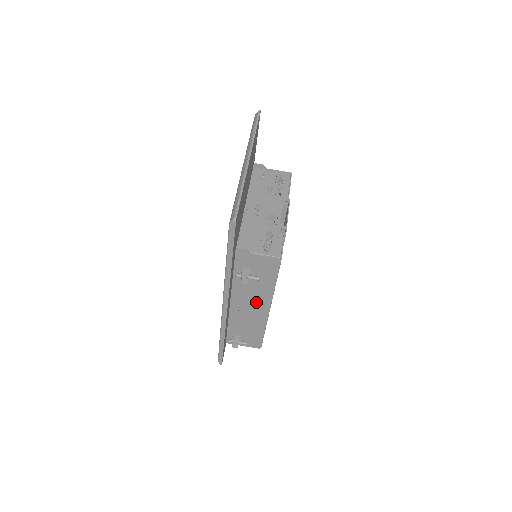
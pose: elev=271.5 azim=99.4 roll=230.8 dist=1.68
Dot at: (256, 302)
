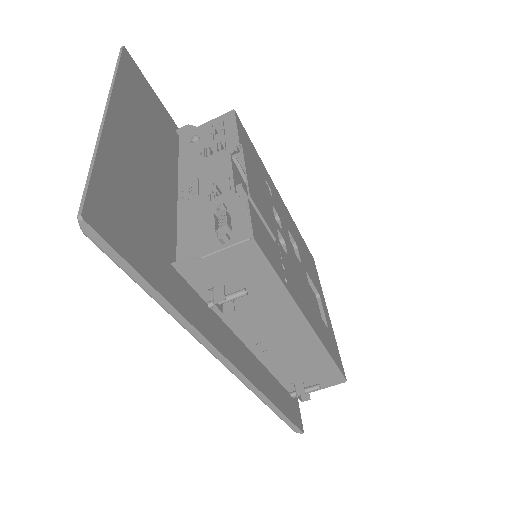
Dot at: (280, 326)
